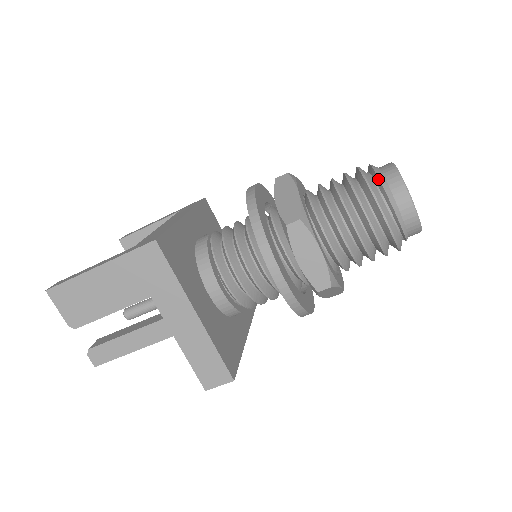
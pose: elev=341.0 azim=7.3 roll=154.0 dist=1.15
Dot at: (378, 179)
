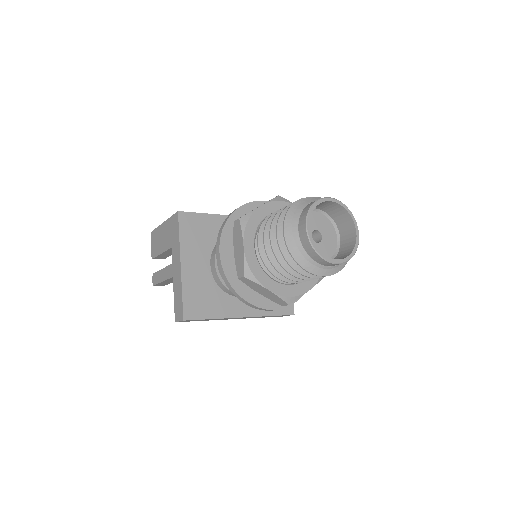
Dot at: (300, 204)
